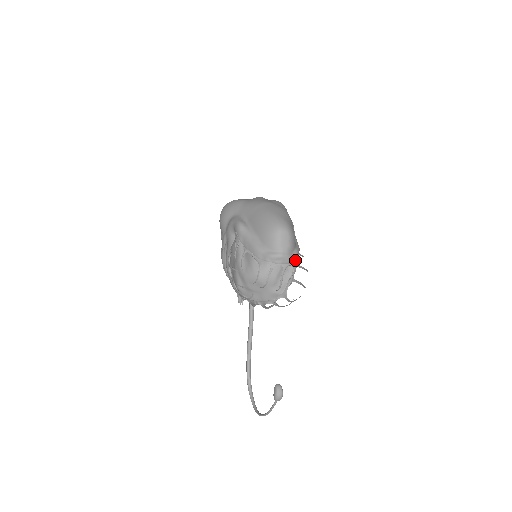
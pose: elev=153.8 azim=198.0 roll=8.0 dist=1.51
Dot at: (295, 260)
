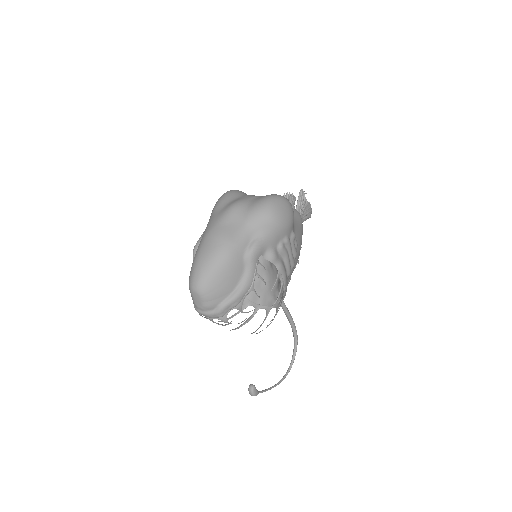
Dot at: (220, 315)
